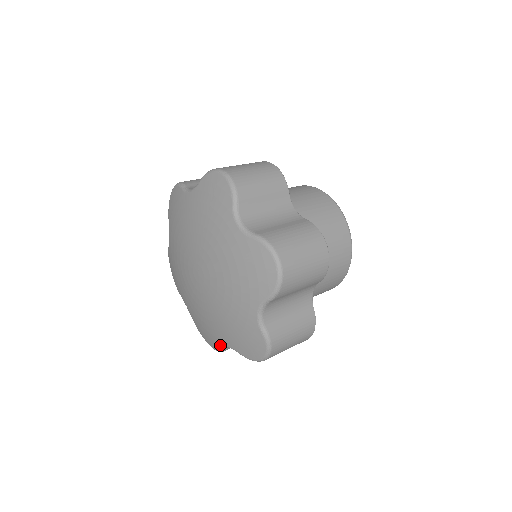
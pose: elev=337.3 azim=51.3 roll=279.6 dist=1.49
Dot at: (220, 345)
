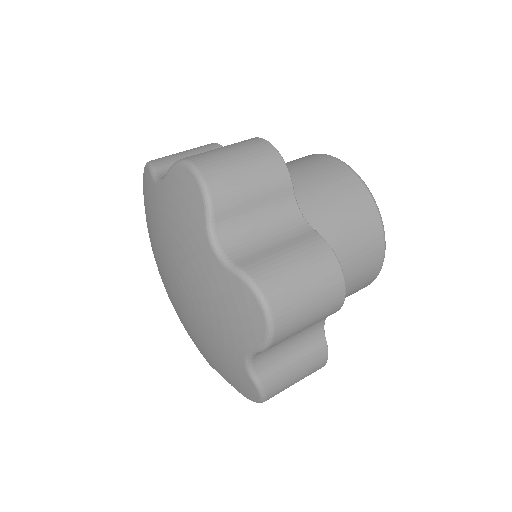
Dot at: (211, 366)
